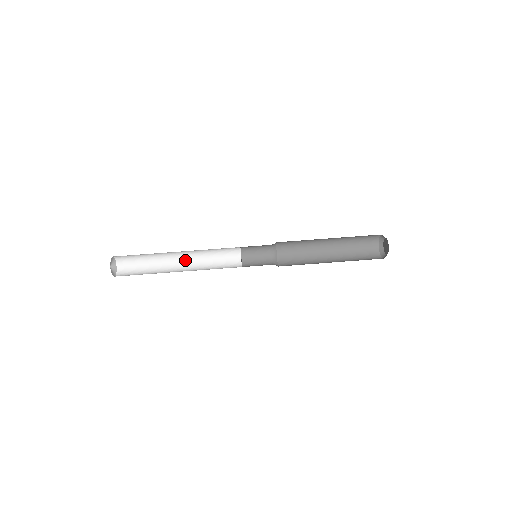
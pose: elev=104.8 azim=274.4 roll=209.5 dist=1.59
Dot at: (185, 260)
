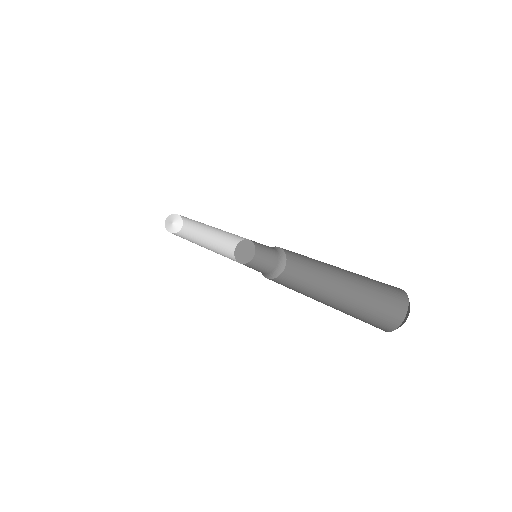
Dot at: (218, 237)
